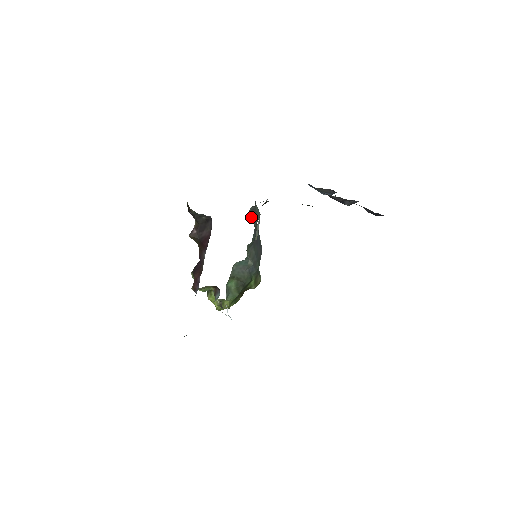
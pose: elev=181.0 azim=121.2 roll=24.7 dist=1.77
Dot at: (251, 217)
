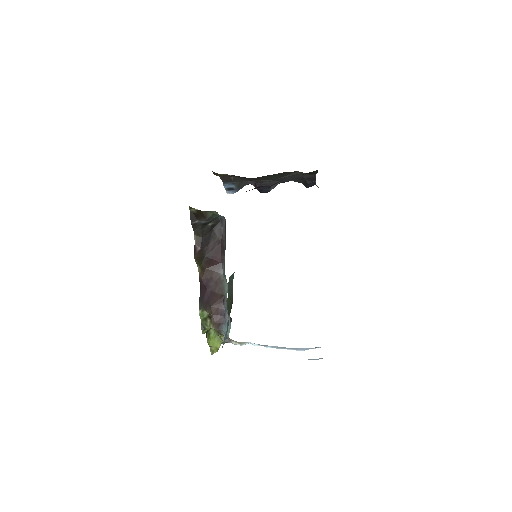
Dot at: occluded
